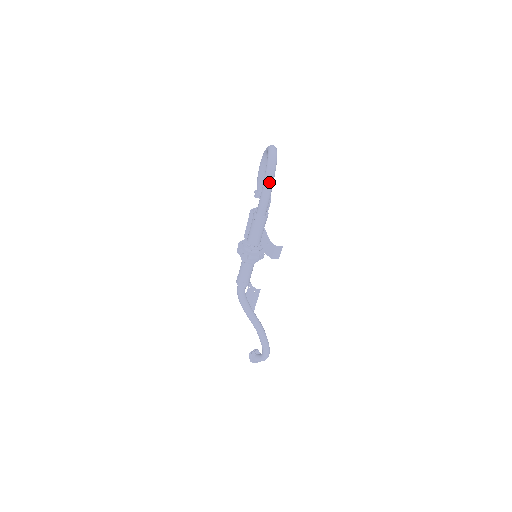
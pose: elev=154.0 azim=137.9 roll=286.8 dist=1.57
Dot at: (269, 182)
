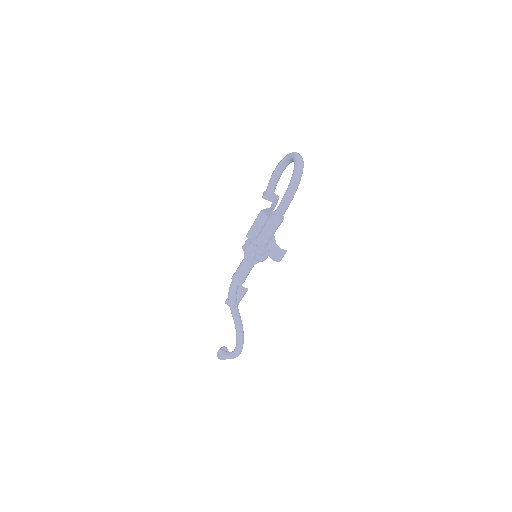
Dot at: (294, 188)
